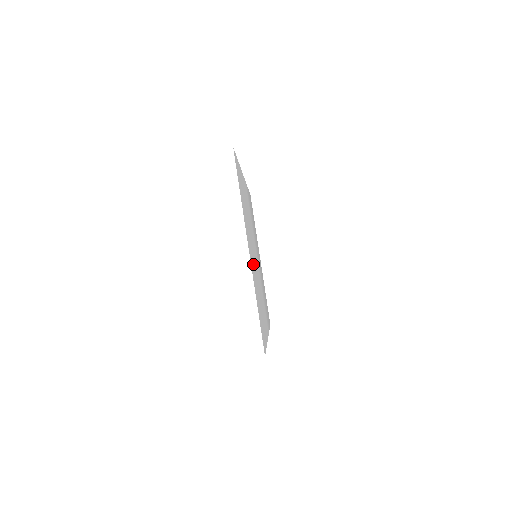
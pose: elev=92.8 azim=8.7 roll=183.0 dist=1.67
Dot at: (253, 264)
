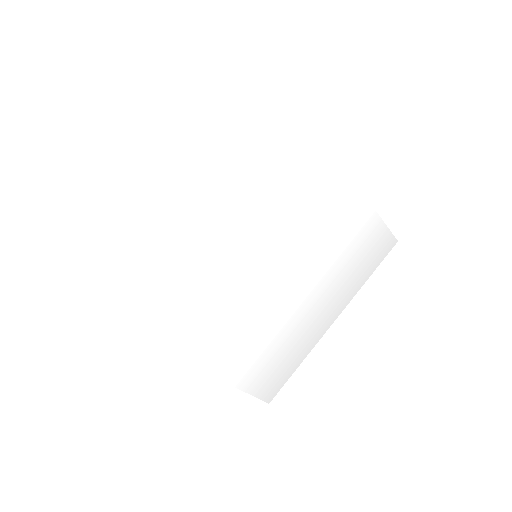
Dot at: (166, 204)
